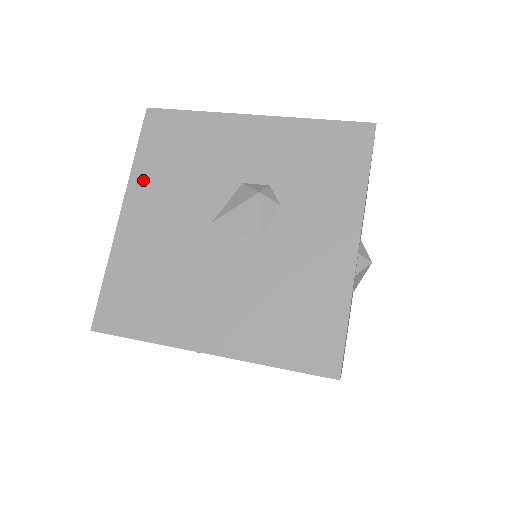
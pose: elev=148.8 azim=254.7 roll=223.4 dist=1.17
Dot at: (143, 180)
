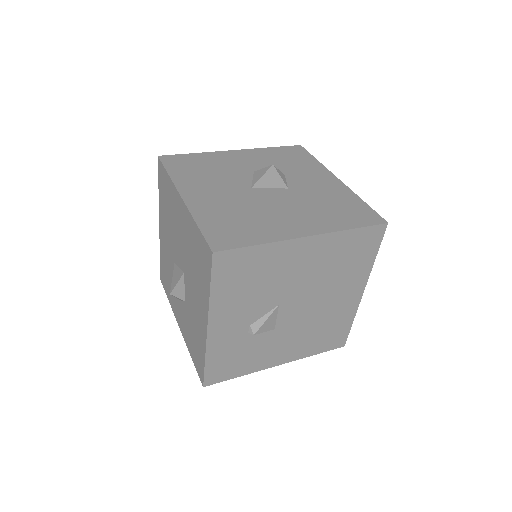
Dot at: (185, 181)
